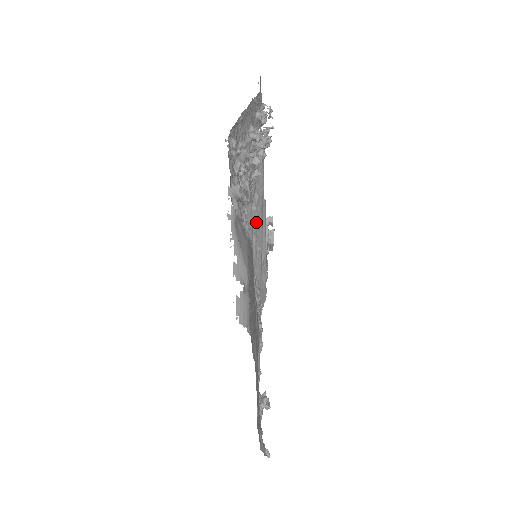
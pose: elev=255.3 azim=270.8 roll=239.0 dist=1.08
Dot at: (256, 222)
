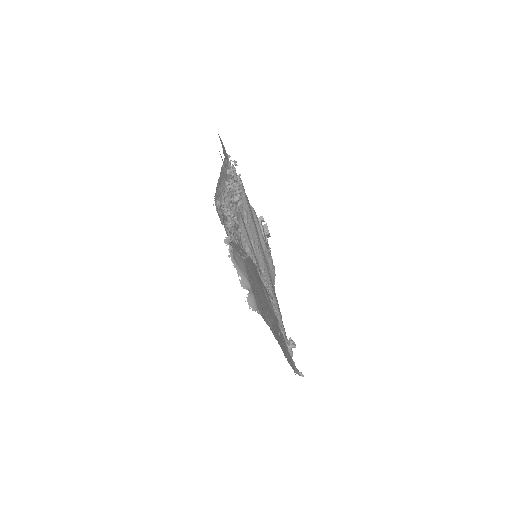
Dot at: (250, 230)
